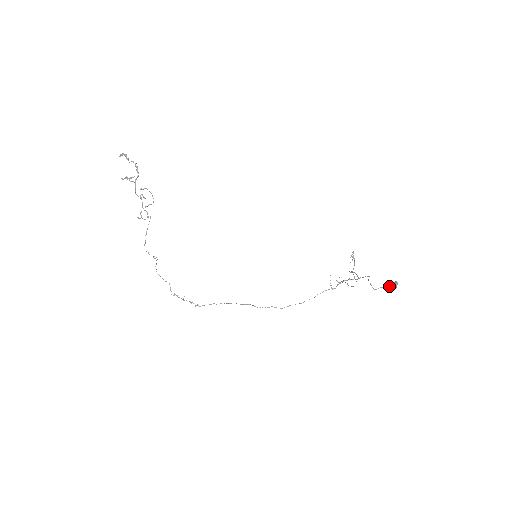
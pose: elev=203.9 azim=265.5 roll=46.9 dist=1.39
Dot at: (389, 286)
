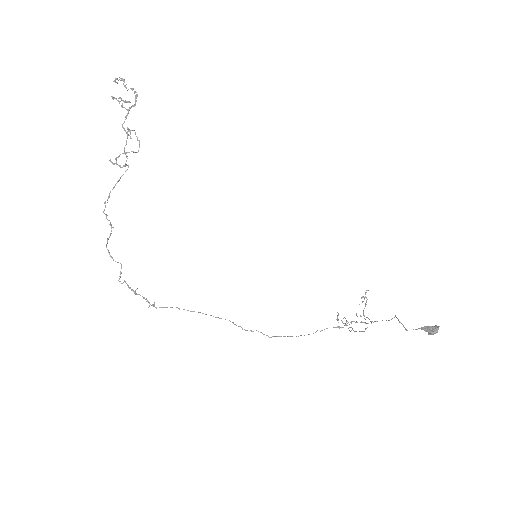
Dot at: (429, 328)
